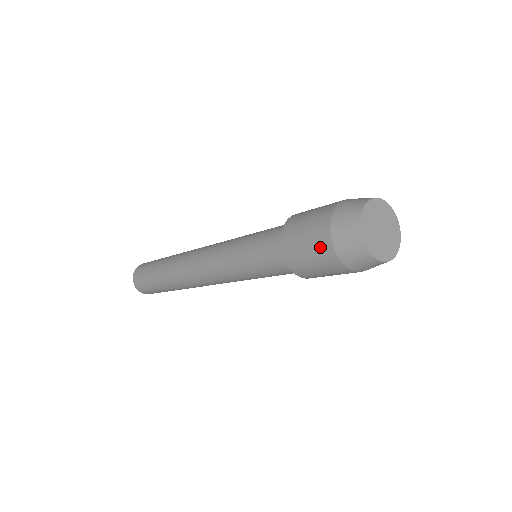
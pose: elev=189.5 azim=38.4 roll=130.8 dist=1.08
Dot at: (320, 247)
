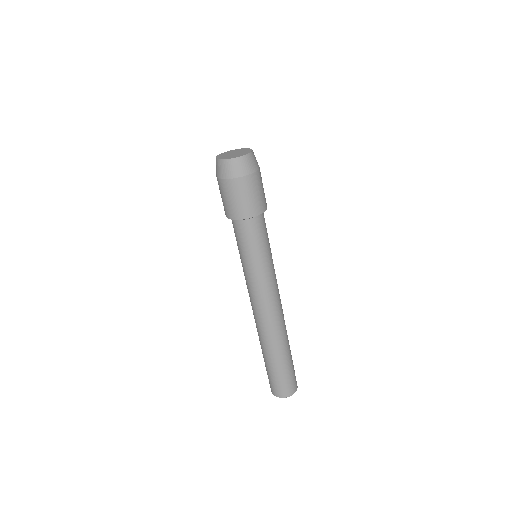
Dot at: occluded
